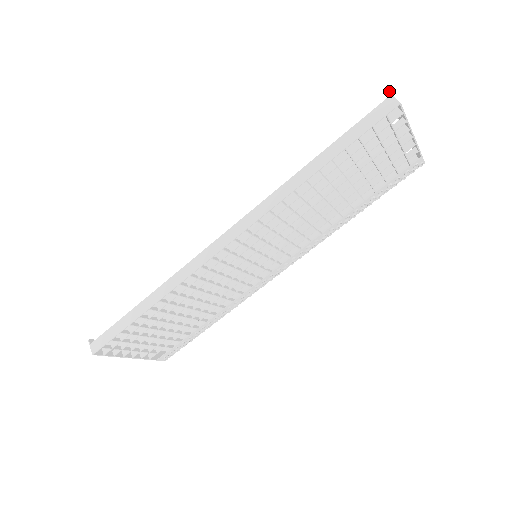
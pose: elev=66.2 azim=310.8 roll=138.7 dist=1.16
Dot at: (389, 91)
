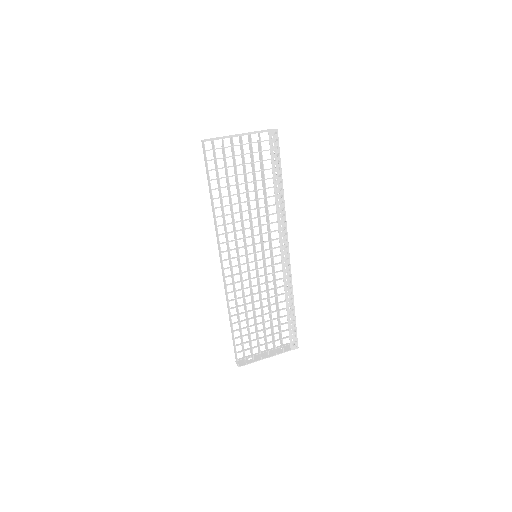
Dot at: occluded
